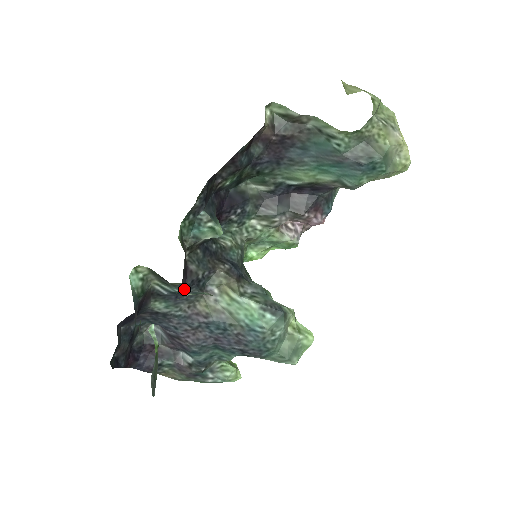
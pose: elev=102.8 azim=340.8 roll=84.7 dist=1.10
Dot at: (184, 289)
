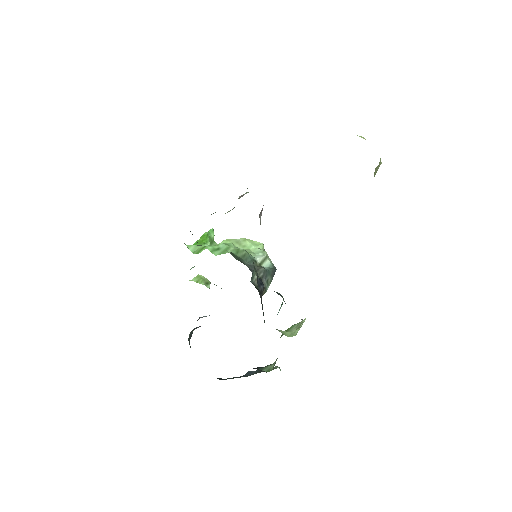
Dot at: occluded
